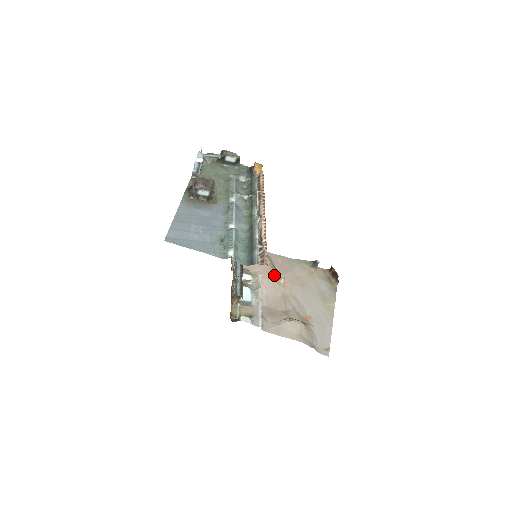
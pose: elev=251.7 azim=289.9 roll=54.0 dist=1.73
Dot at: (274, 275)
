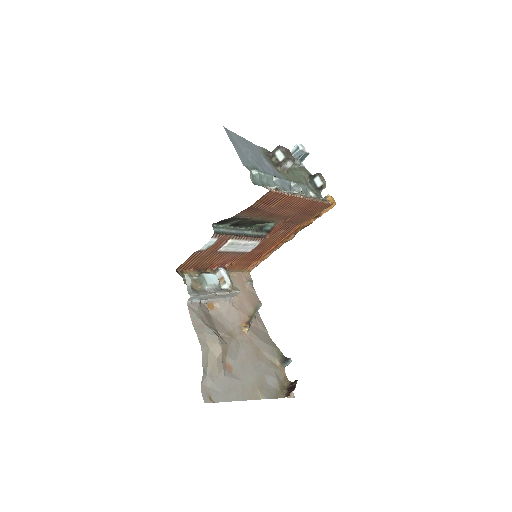
Dot at: (245, 320)
